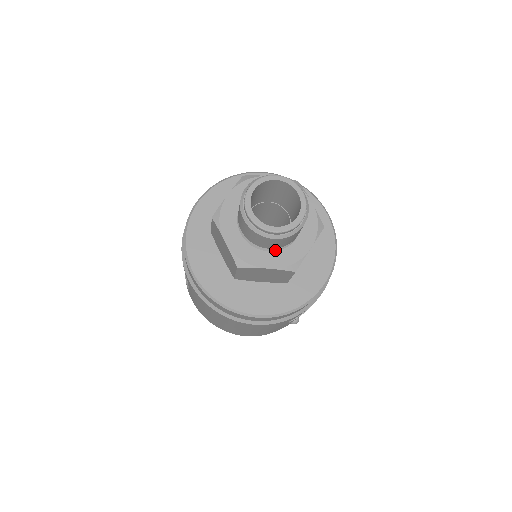
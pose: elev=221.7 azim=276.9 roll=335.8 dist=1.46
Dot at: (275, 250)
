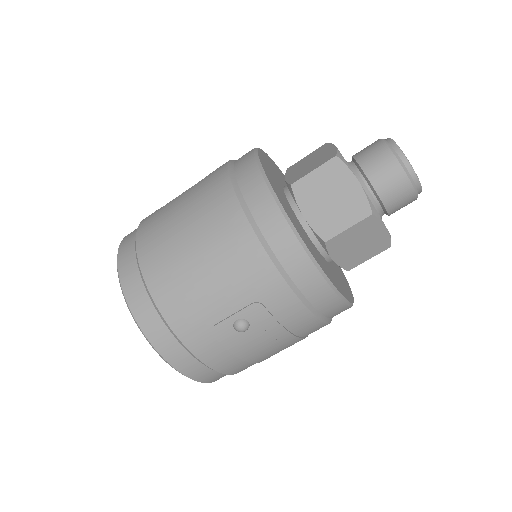
Dot at: occluded
